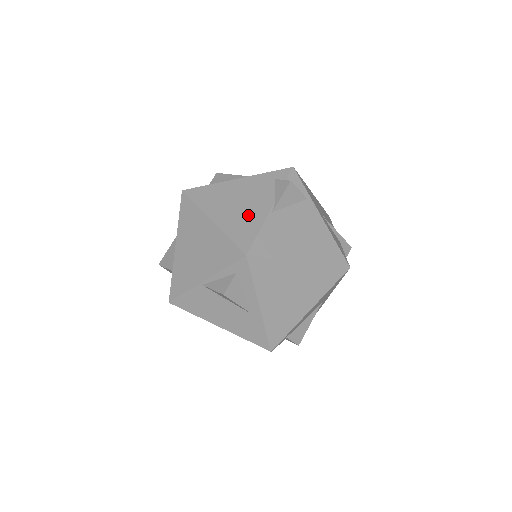
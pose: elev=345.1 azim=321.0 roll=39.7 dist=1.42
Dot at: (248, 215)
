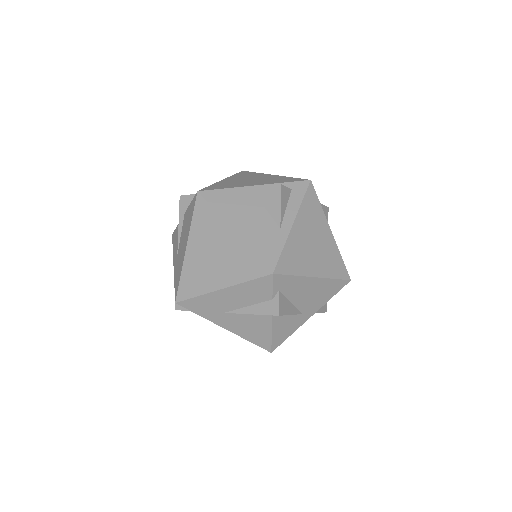
Dot at: occluded
